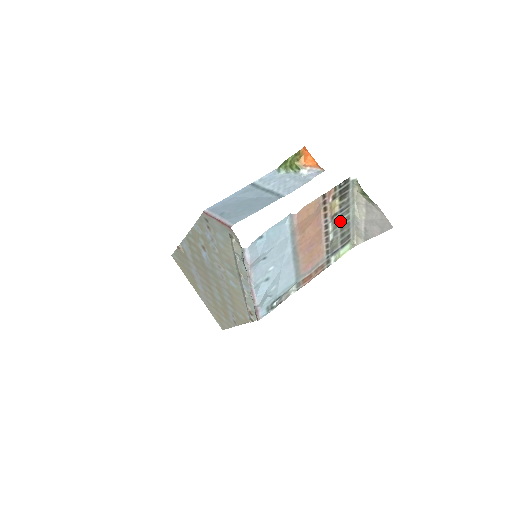
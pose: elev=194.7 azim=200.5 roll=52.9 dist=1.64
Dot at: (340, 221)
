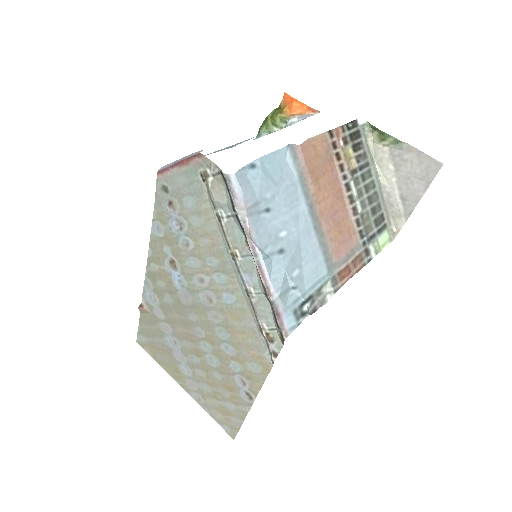
Dot at: (364, 186)
